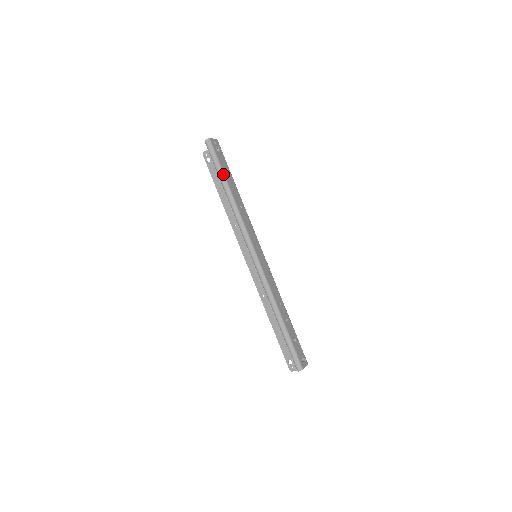
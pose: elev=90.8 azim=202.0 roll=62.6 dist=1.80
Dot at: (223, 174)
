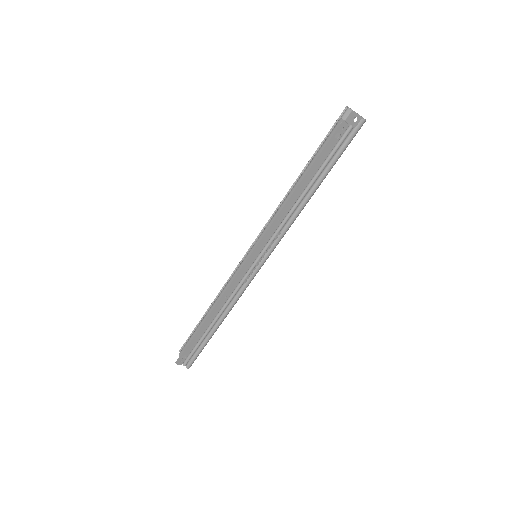
Dot at: occluded
